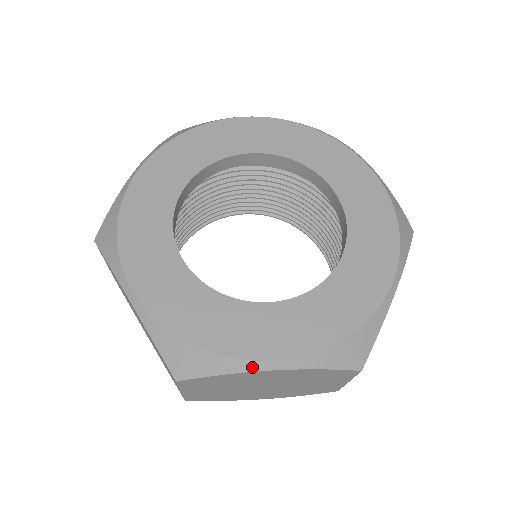
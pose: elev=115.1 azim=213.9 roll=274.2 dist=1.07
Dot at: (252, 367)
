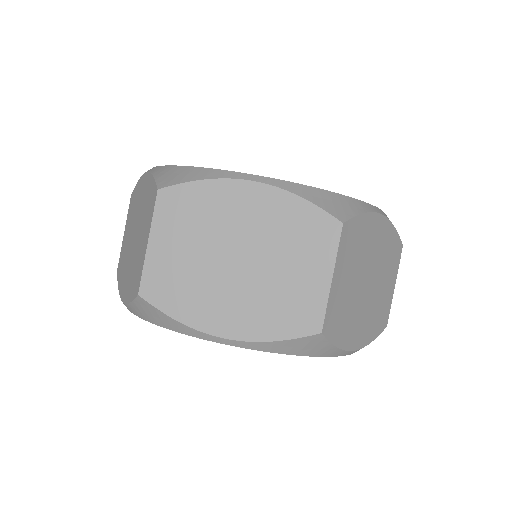
Dot at: (373, 209)
